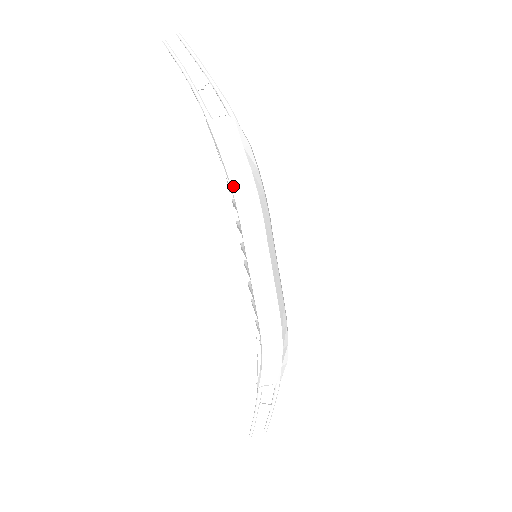
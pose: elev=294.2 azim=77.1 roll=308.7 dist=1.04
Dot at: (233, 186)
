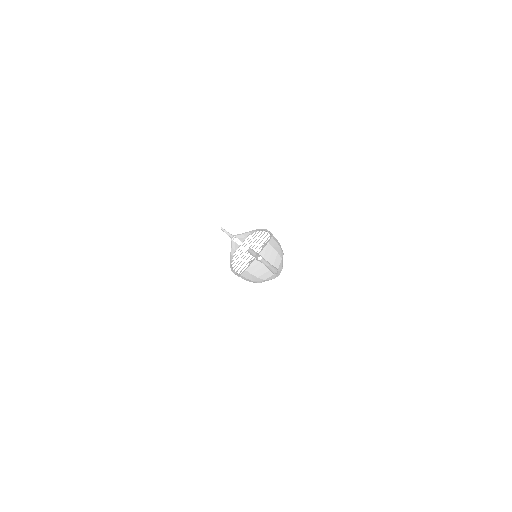
Dot at: (241, 276)
